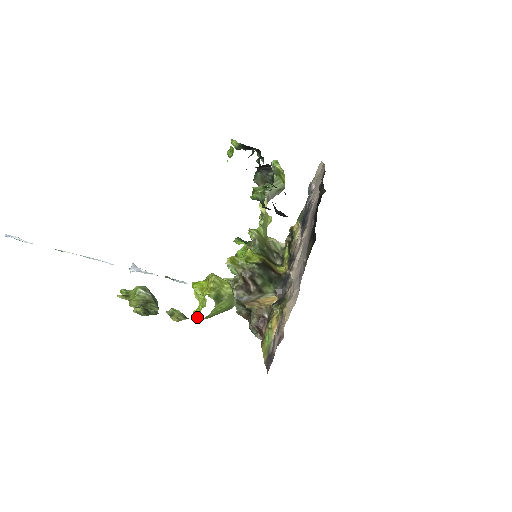
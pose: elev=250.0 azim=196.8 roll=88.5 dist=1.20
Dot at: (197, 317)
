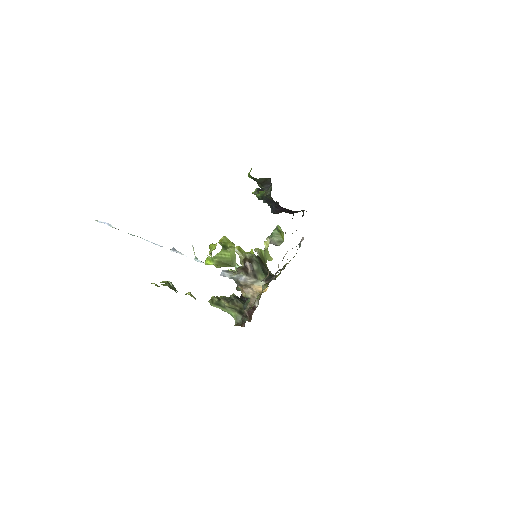
Dot at: (207, 261)
